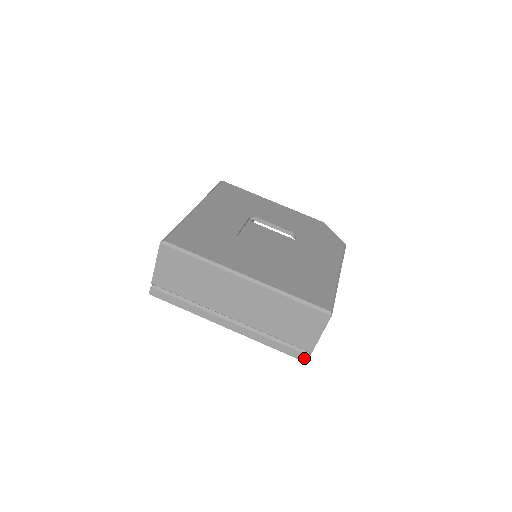
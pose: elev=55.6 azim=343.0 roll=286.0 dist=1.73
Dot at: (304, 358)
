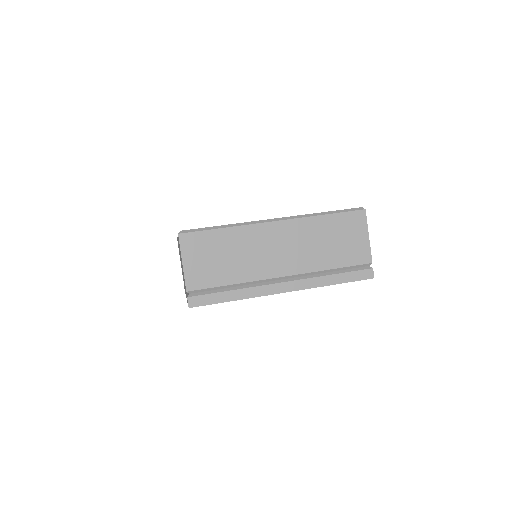
Dot at: (369, 274)
